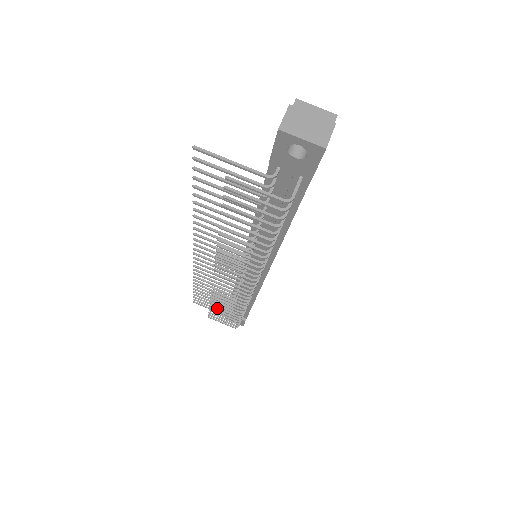
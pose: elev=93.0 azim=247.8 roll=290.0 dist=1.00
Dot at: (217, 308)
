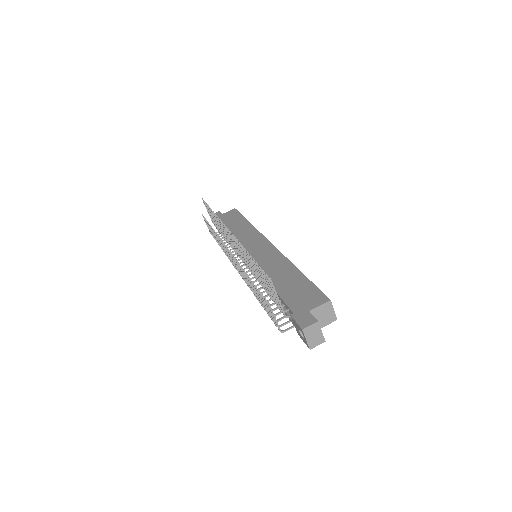
Dot at: occluded
